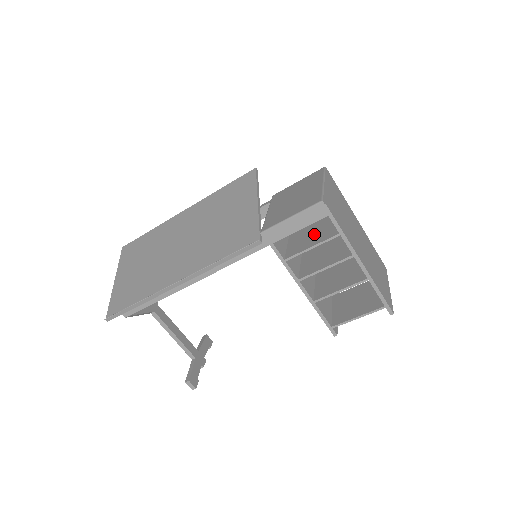
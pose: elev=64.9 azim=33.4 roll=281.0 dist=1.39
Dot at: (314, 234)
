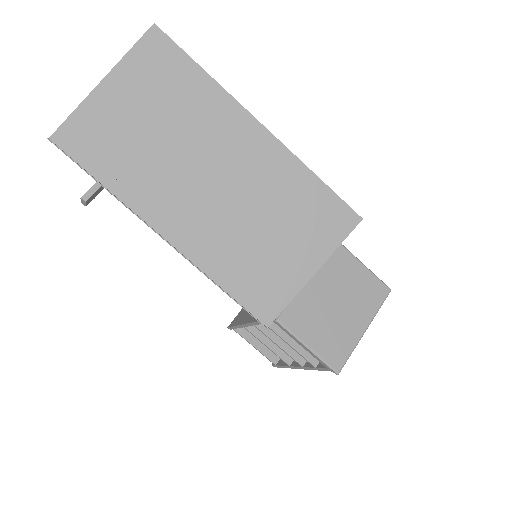
Dot at: occluded
